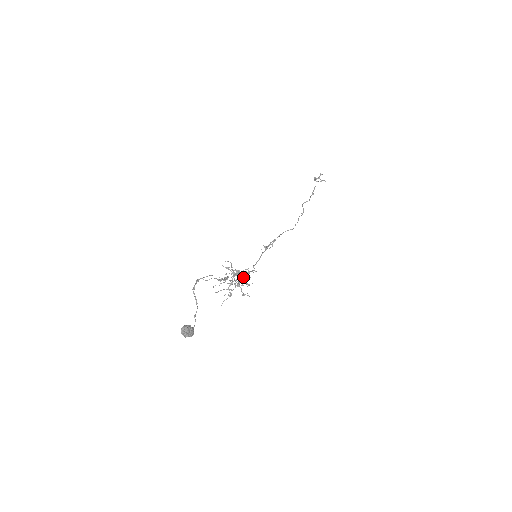
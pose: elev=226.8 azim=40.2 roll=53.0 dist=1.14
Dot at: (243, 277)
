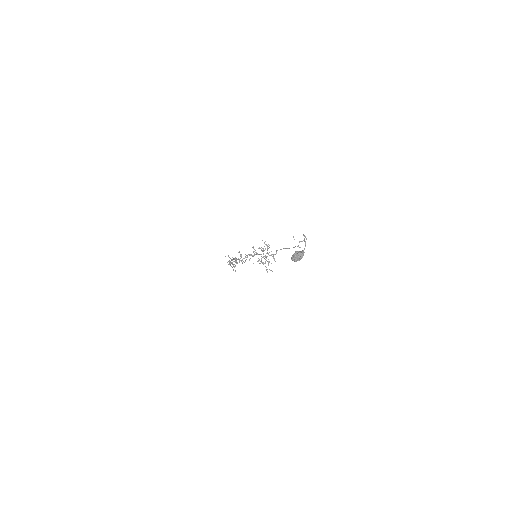
Dot at: occluded
